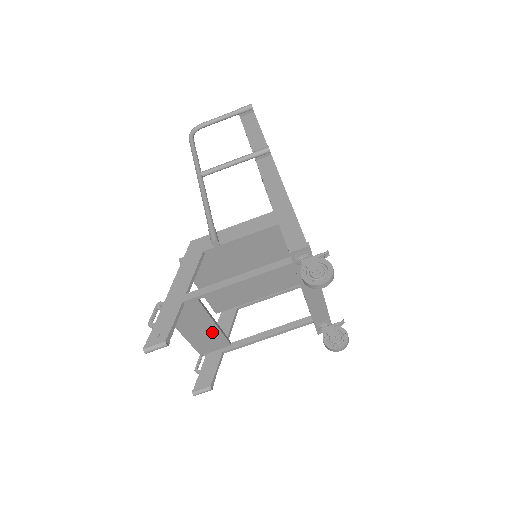
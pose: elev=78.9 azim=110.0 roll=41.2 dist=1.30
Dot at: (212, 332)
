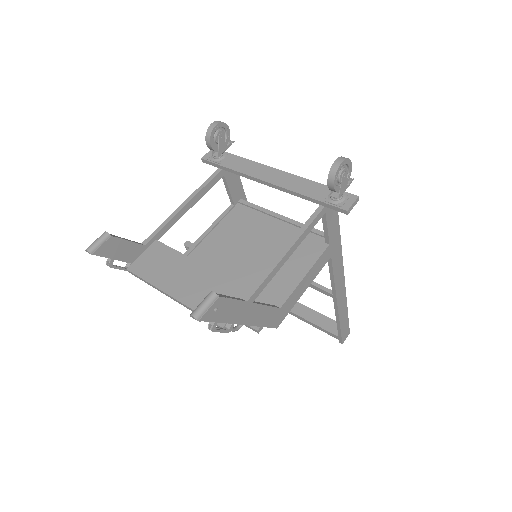
Dot at: (207, 279)
